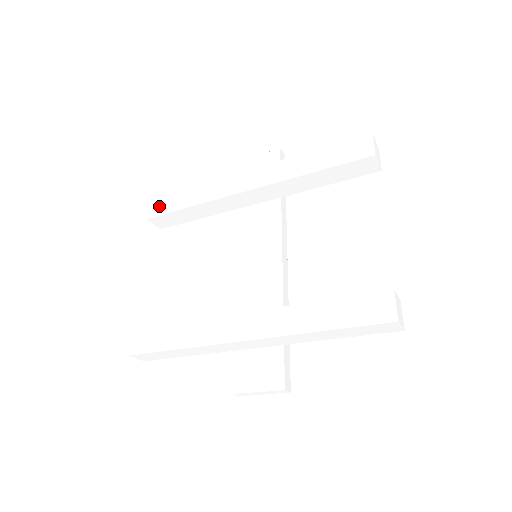
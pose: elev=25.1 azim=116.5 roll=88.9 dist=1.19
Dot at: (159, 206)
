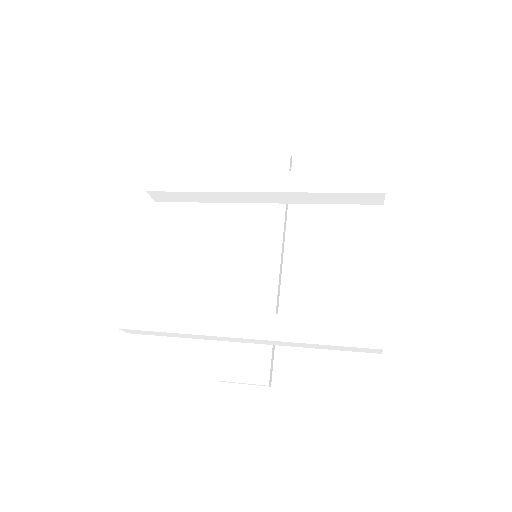
Dot at: (162, 181)
